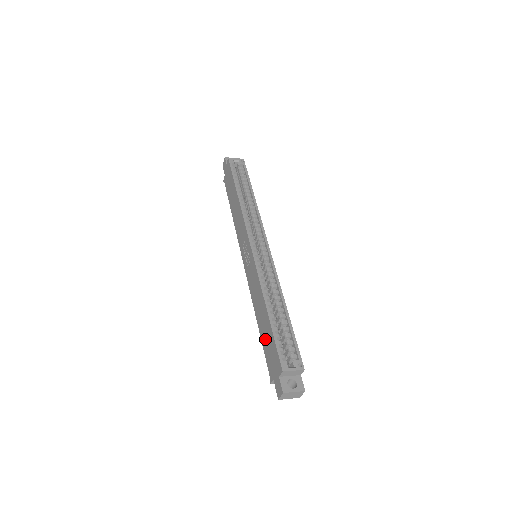
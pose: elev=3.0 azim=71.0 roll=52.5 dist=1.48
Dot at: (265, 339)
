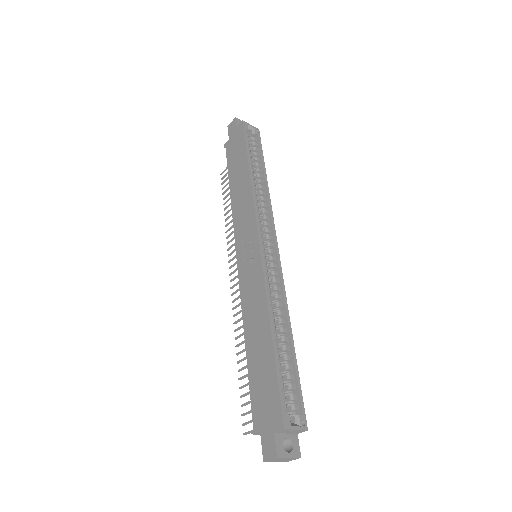
Dot at: (257, 372)
